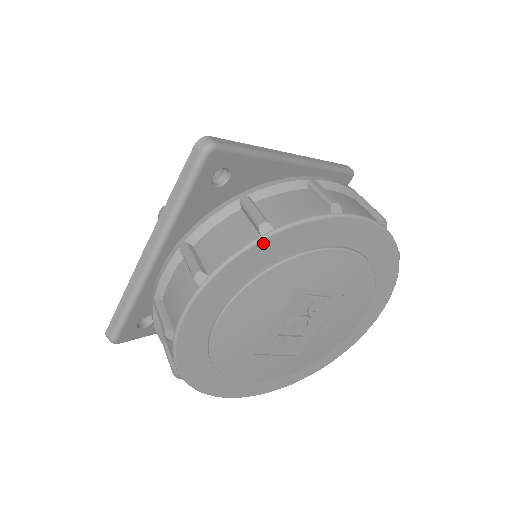
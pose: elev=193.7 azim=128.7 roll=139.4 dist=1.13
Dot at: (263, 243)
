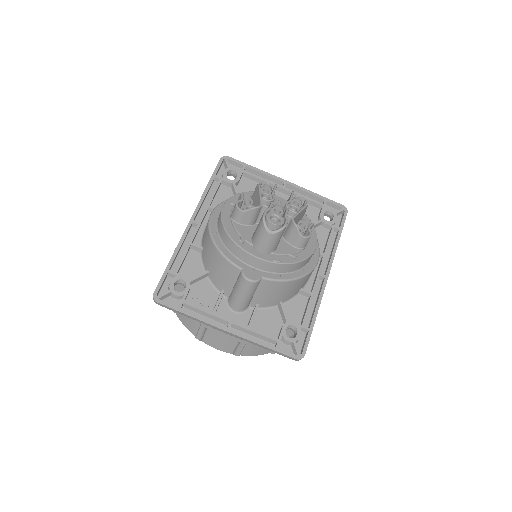
Dot at: occluded
